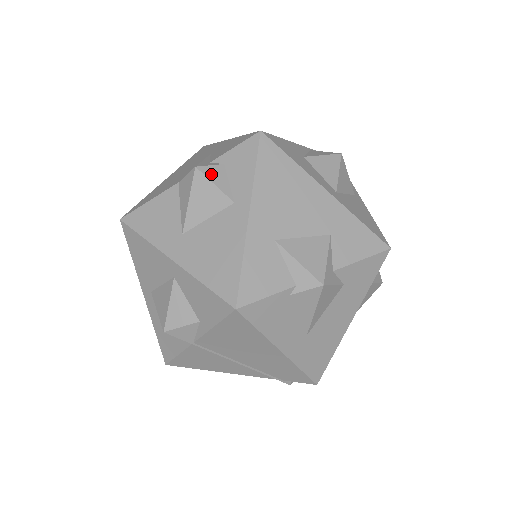
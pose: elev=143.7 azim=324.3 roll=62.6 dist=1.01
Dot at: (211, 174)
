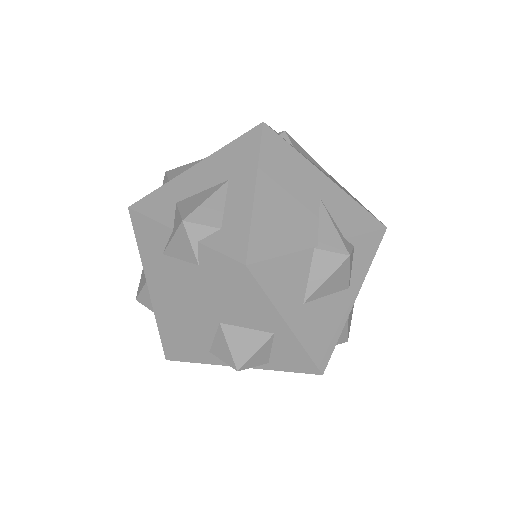
Dot at: (351, 261)
